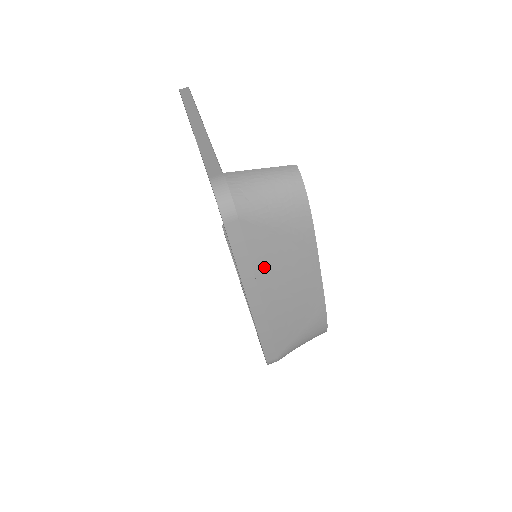
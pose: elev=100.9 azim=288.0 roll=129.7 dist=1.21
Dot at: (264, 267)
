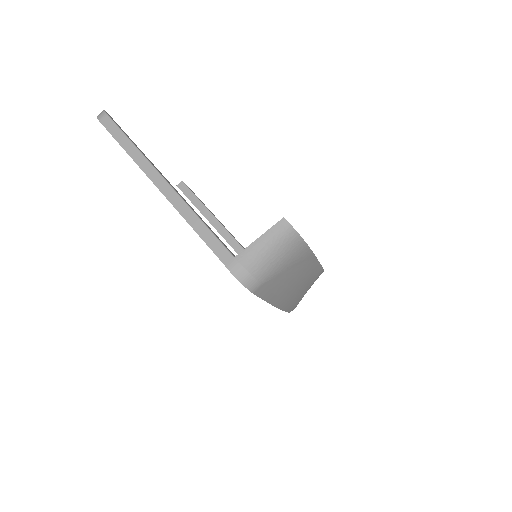
Dot at: (283, 288)
